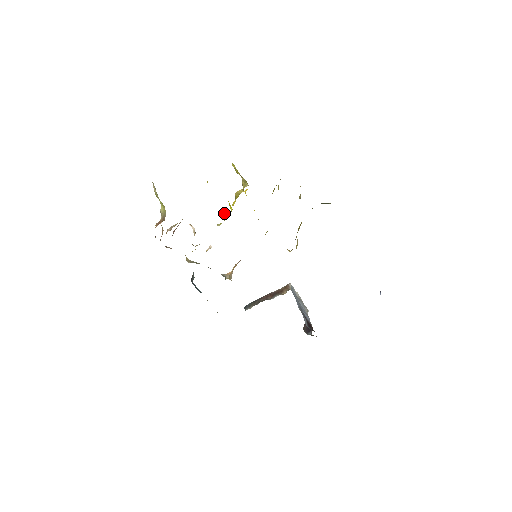
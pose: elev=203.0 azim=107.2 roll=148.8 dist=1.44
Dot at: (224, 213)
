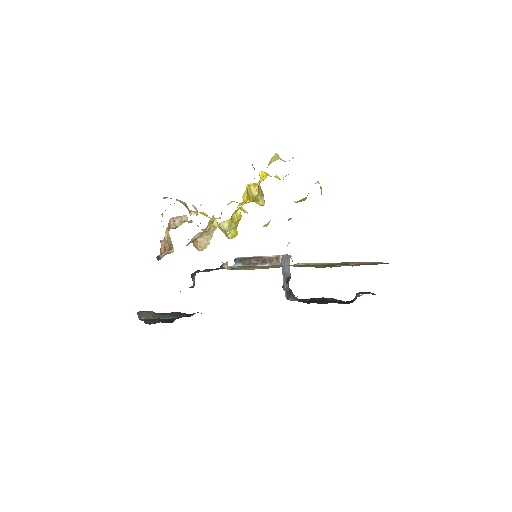
Dot at: (233, 232)
